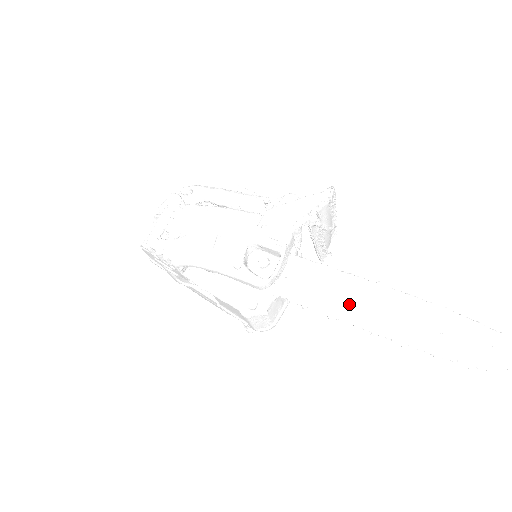
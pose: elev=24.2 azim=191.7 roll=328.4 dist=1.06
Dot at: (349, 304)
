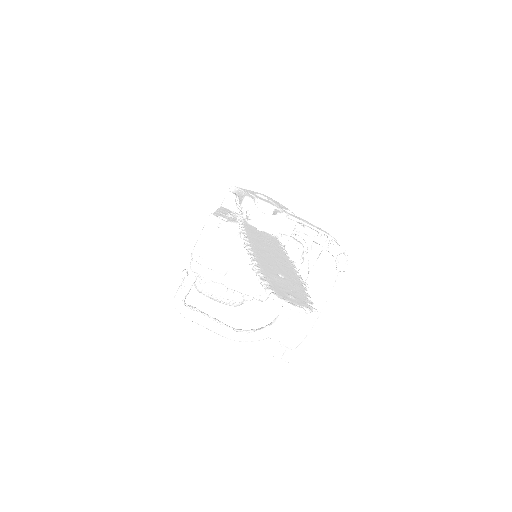
Dot at: (262, 244)
